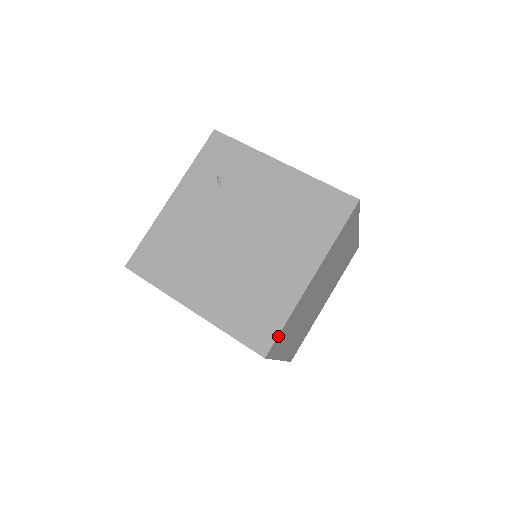
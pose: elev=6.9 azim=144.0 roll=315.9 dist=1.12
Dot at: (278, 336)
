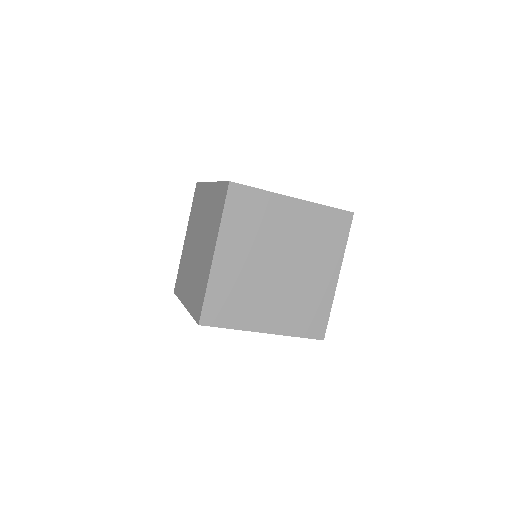
Dot at: (247, 188)
